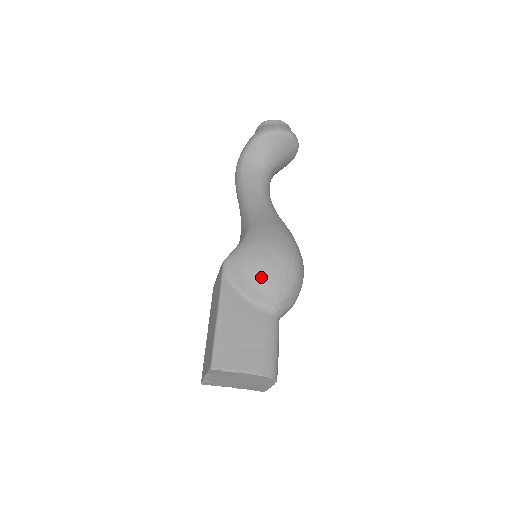
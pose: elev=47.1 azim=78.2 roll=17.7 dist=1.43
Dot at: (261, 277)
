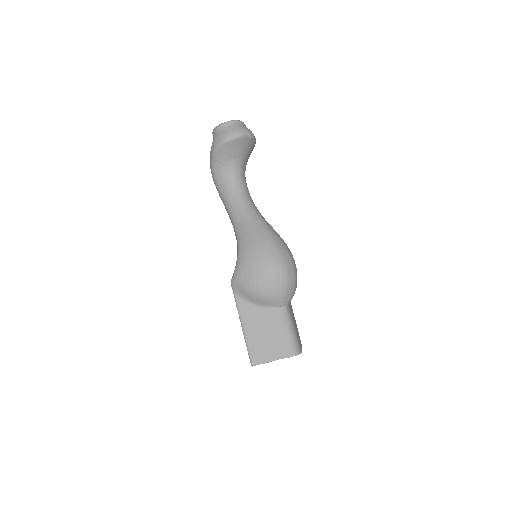
Dot at: (260, 290)
